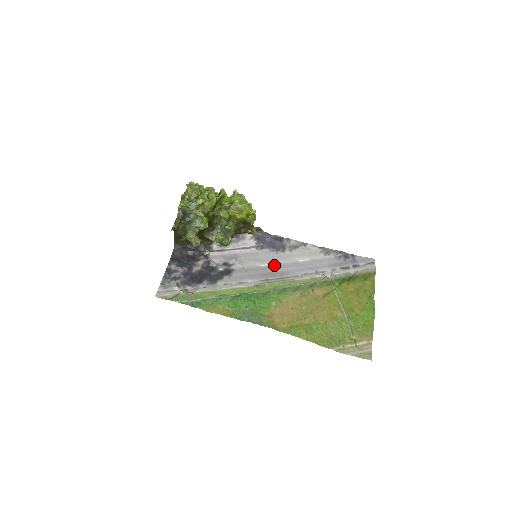
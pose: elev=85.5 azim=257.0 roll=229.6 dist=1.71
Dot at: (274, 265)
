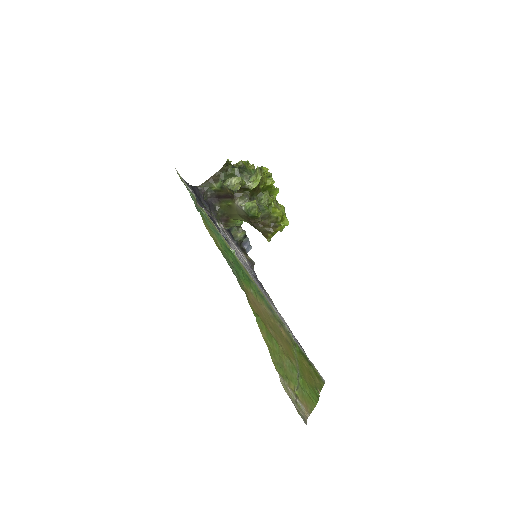
Dot at: occluded
